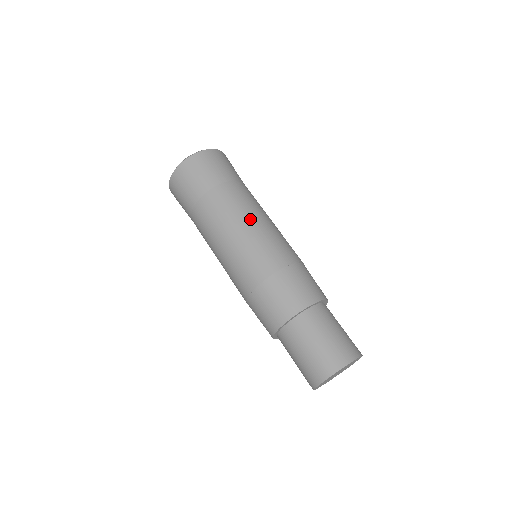
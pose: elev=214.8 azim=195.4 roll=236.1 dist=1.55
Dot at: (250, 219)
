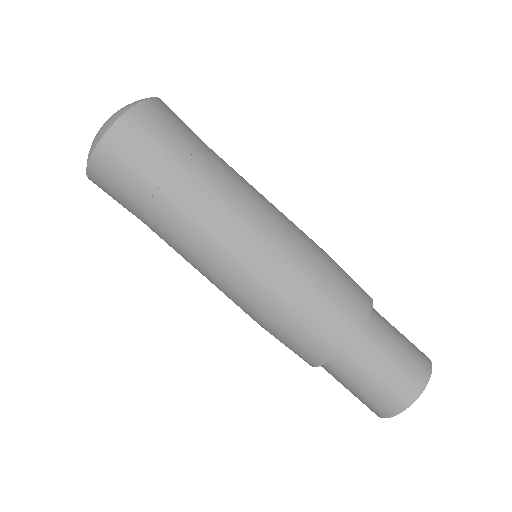
Dot at: (261, 198)
